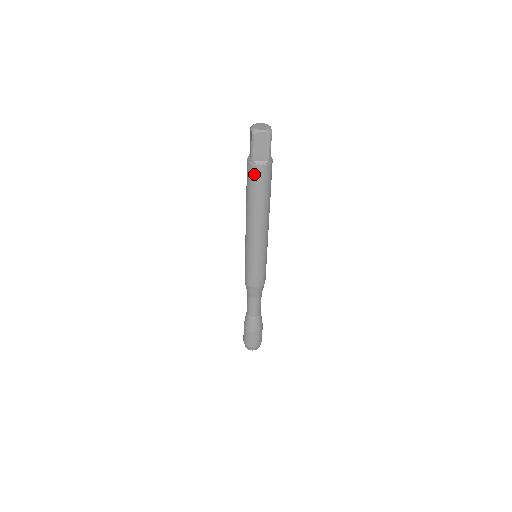
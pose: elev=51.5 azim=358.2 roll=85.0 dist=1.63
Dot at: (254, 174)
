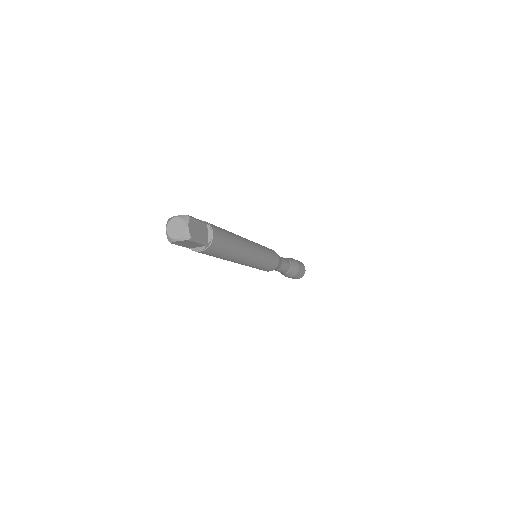
Dot at: occluded
